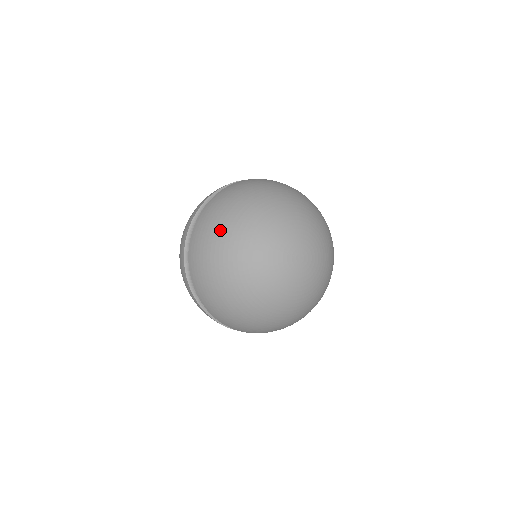
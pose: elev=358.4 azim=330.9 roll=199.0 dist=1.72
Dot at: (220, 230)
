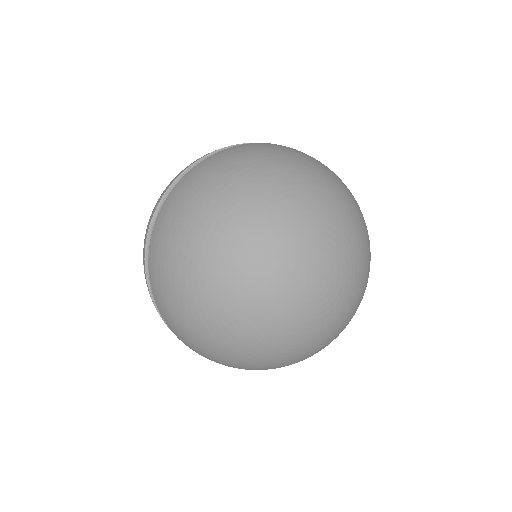
Dot at: (183, 246)
